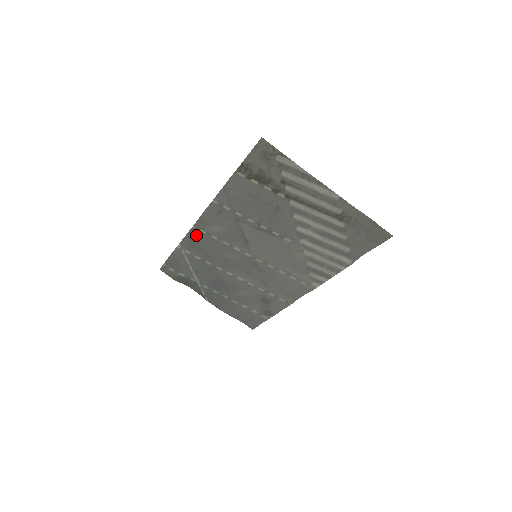
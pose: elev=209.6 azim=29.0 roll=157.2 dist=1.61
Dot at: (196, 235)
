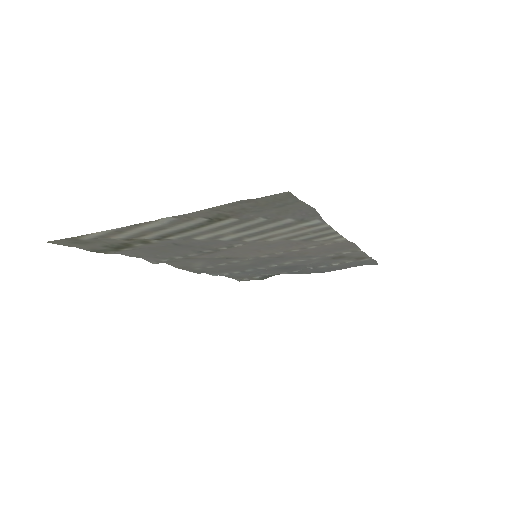
Dot at: (201, 272)
